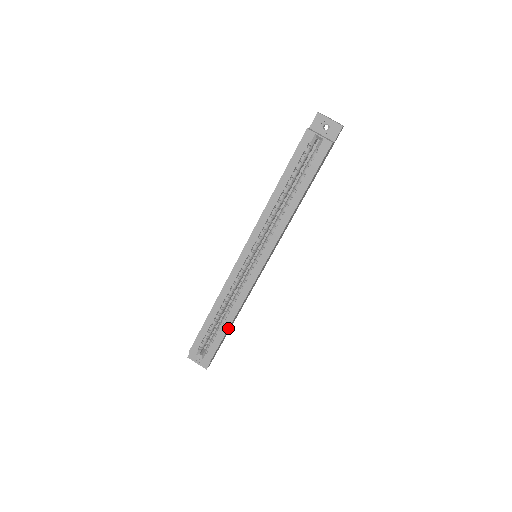
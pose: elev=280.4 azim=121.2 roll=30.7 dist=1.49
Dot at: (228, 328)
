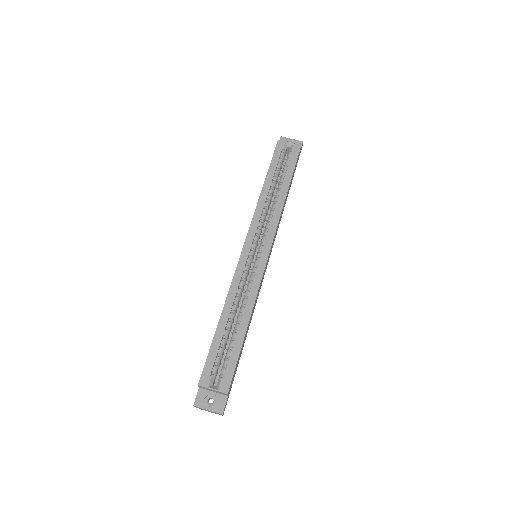
Dot at: (244, 334)
